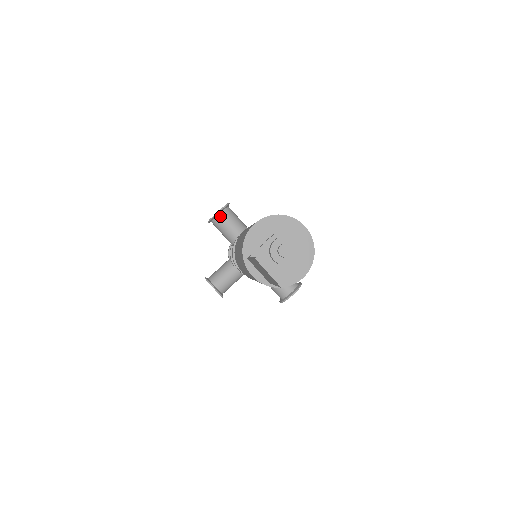
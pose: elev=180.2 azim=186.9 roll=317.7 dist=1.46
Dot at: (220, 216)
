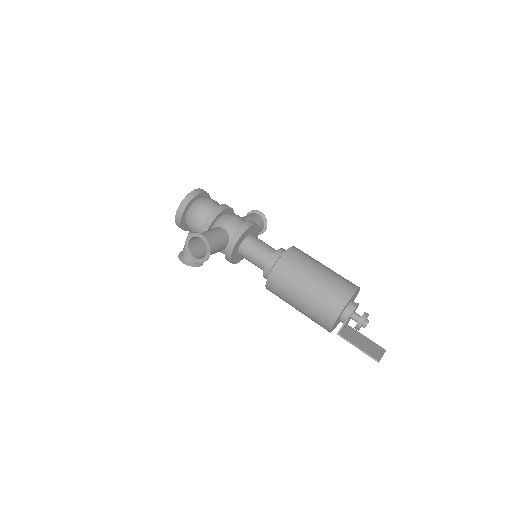
Dot at: occluded
